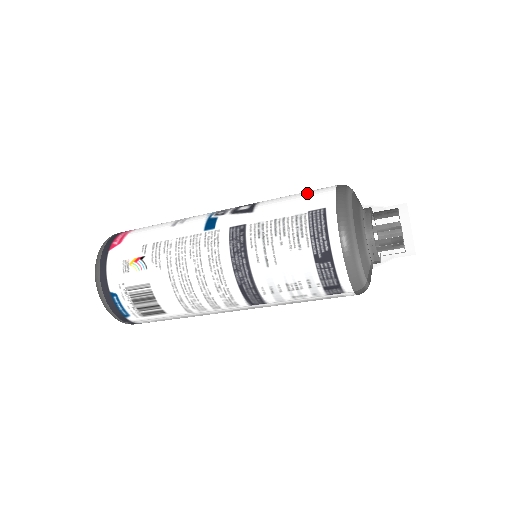
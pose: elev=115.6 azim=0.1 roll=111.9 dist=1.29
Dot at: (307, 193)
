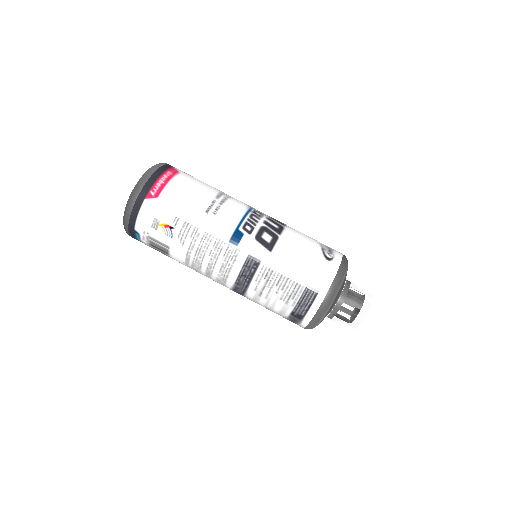
Dot at: (316, 261)
